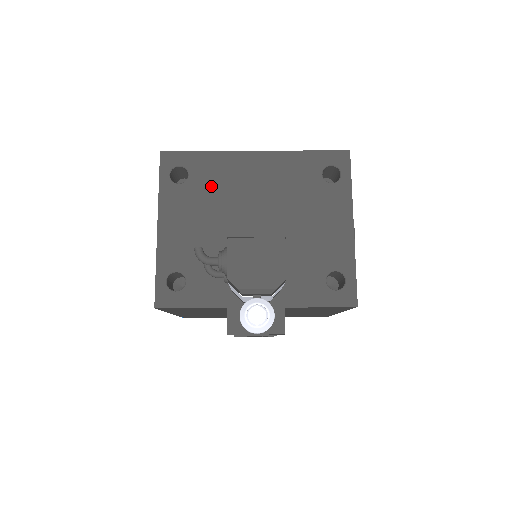
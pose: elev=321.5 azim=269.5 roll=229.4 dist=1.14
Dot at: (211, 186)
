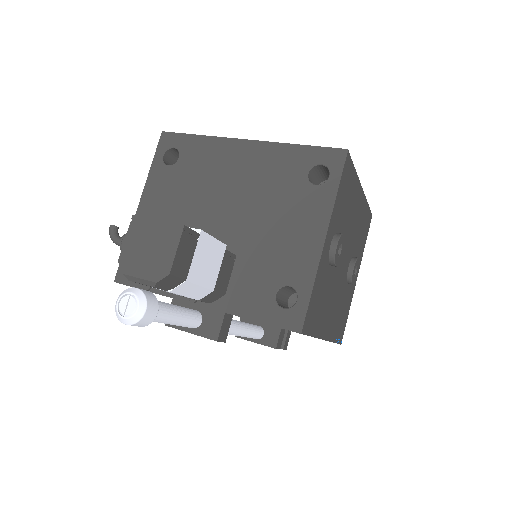
Dot at: (195, 171)
